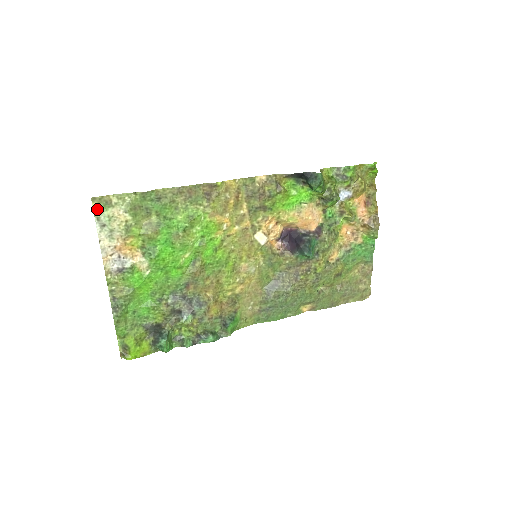
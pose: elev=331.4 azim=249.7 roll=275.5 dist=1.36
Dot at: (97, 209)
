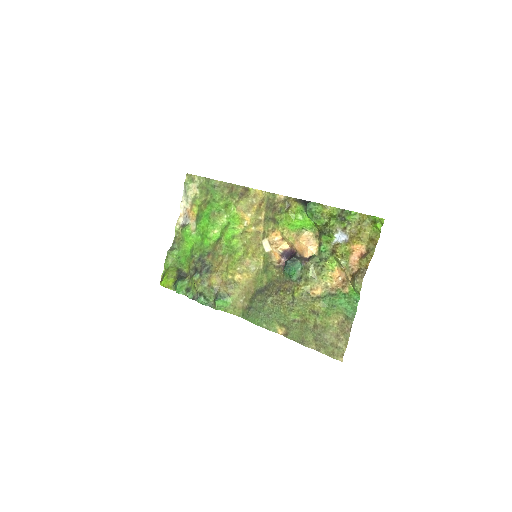
Dot at: (187, 181)
